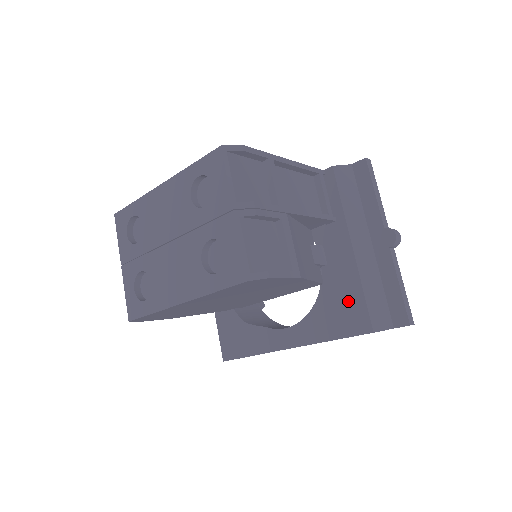
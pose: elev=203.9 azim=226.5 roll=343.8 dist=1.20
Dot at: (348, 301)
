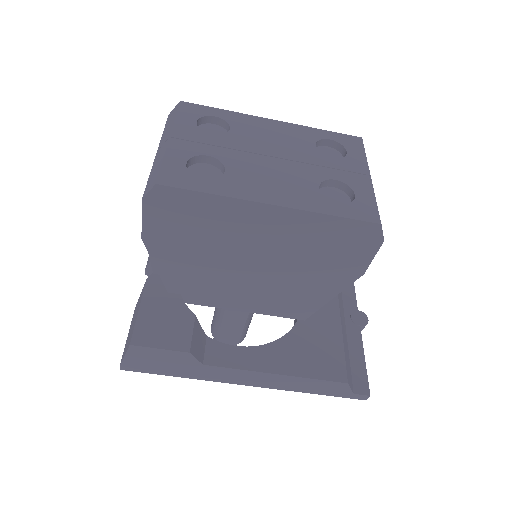
Dot at: (325, 346)
